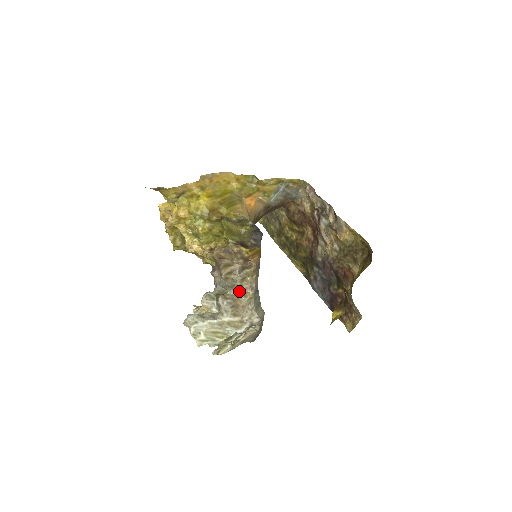
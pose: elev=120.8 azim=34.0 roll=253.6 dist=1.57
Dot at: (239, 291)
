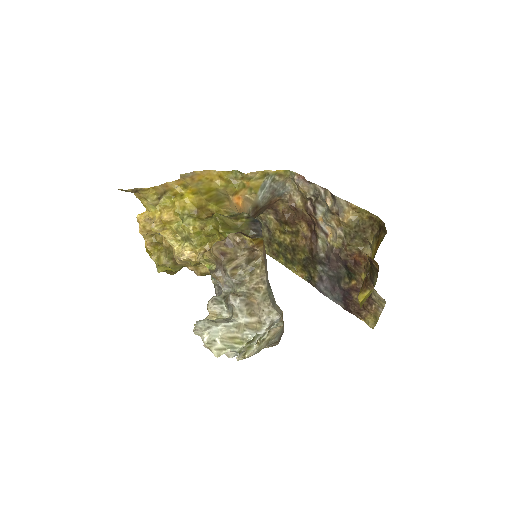
Dot at: (250, 287)
